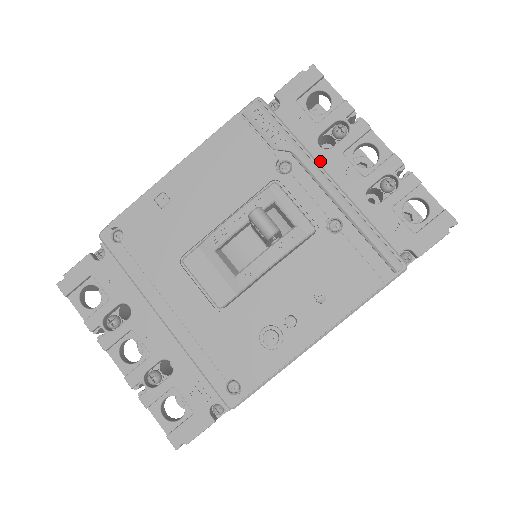
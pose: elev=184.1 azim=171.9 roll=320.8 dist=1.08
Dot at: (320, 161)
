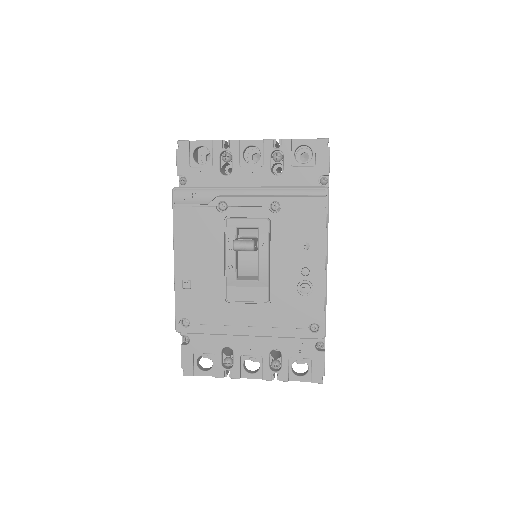
Dot at: (234, 182)
